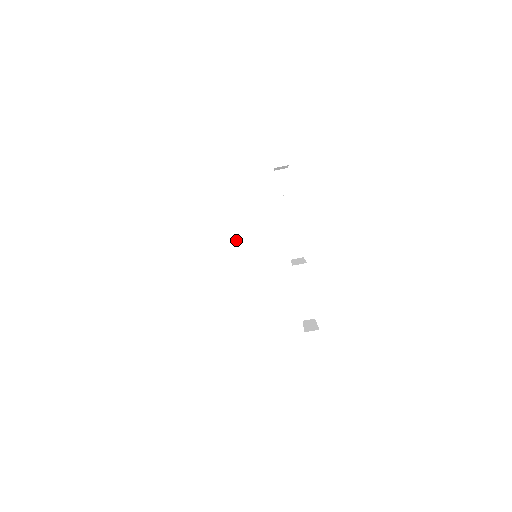
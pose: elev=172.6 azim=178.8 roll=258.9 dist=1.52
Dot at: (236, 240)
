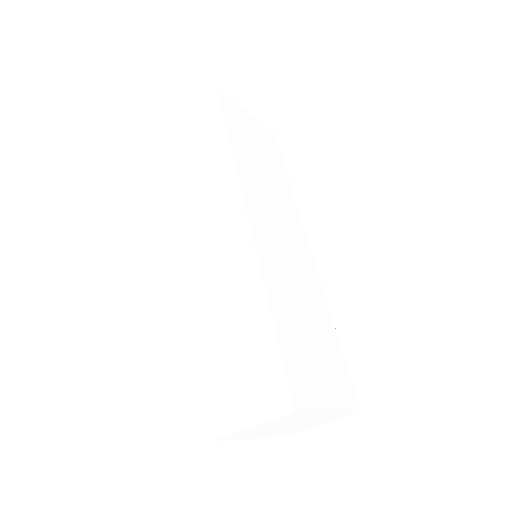
Dot at: (271, 208)
